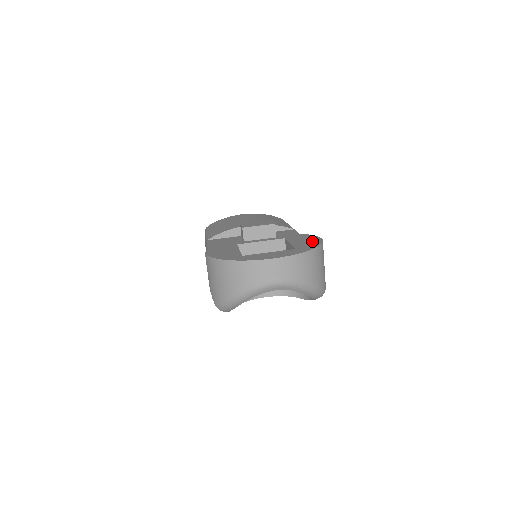
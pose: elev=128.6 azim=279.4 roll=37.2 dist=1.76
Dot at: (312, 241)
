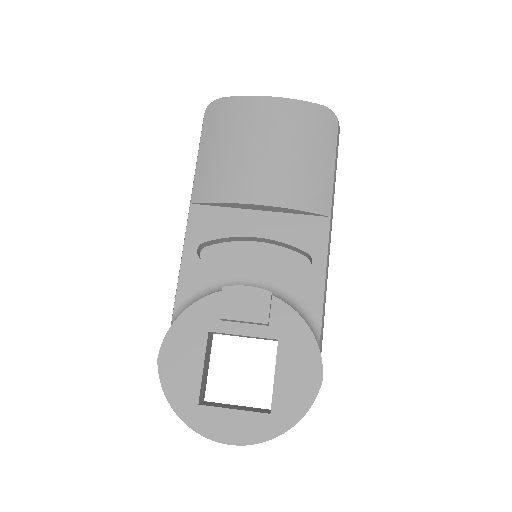
Dot at: (304, 386)
